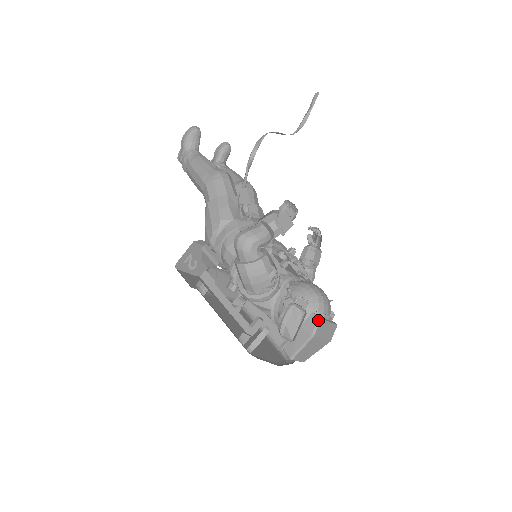
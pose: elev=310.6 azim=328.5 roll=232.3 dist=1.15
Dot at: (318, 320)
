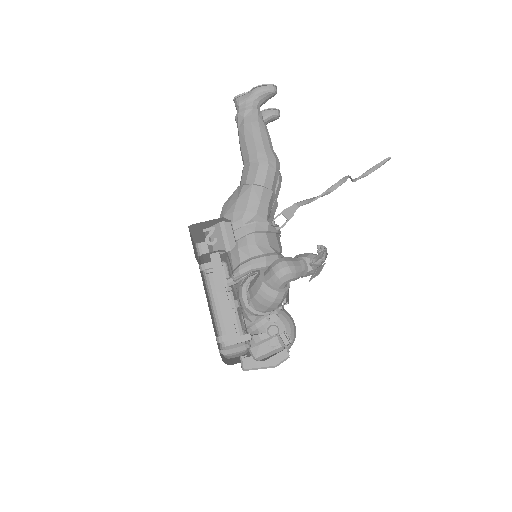
Dot at: (287, 358)
